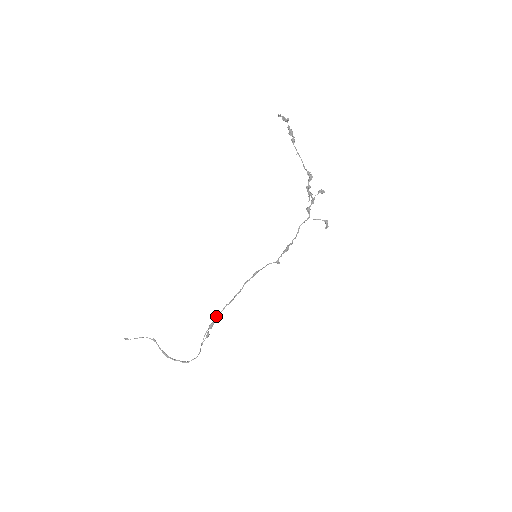
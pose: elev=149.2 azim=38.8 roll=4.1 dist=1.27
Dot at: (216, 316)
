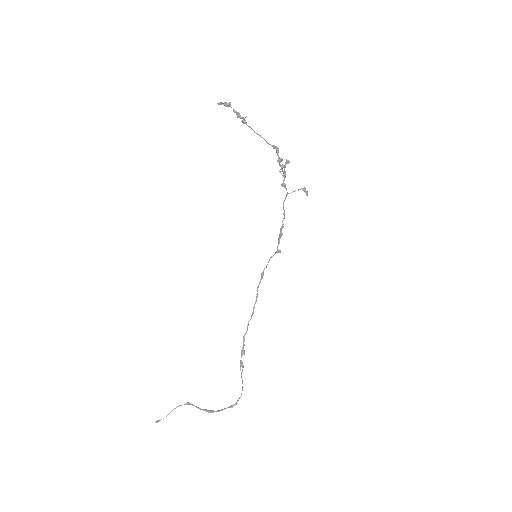
Dot at: (243, 339)
